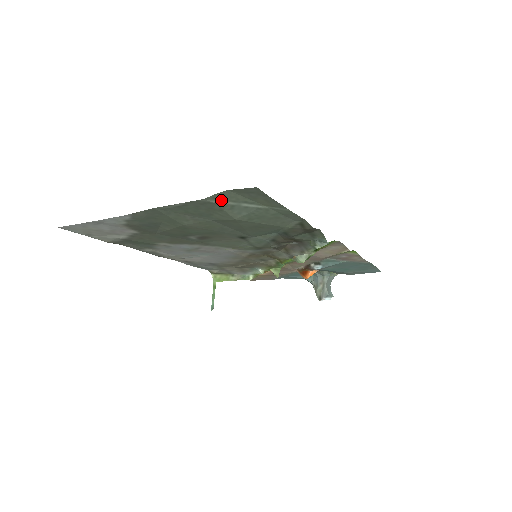
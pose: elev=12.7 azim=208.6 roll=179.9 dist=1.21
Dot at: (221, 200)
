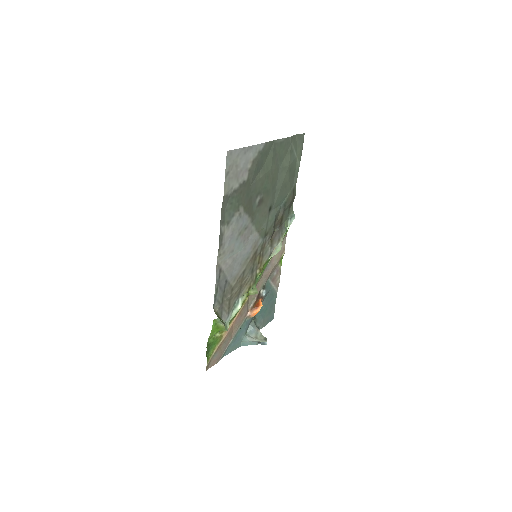
Dot at: (292, 143)
